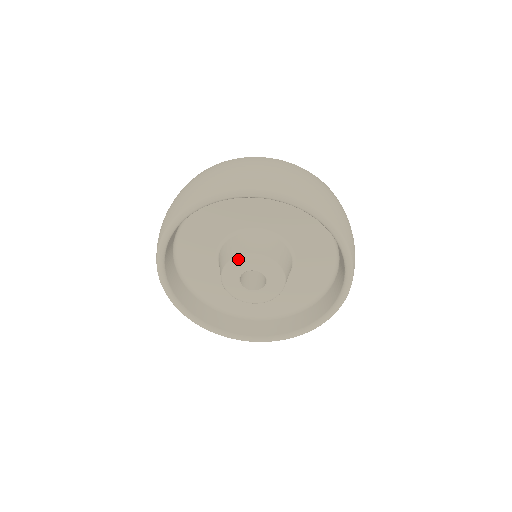
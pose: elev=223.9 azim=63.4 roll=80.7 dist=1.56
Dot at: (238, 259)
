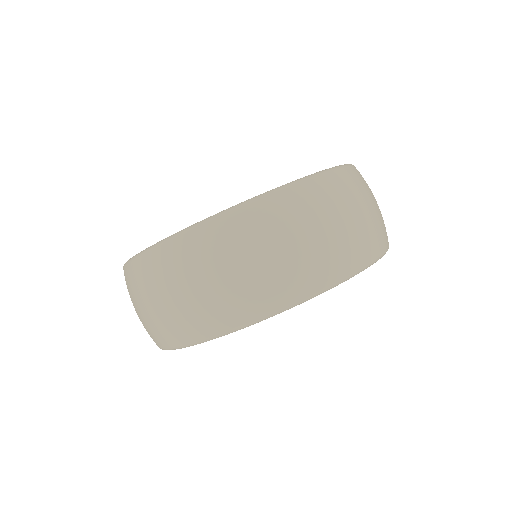
Dot at: occluded
